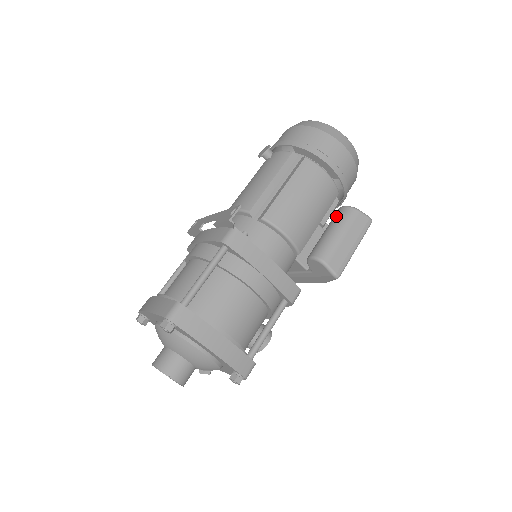
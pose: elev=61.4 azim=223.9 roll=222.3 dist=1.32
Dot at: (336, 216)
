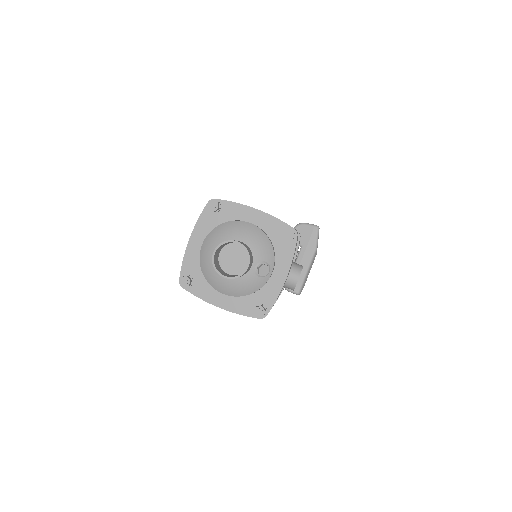
Dot at: occluded
